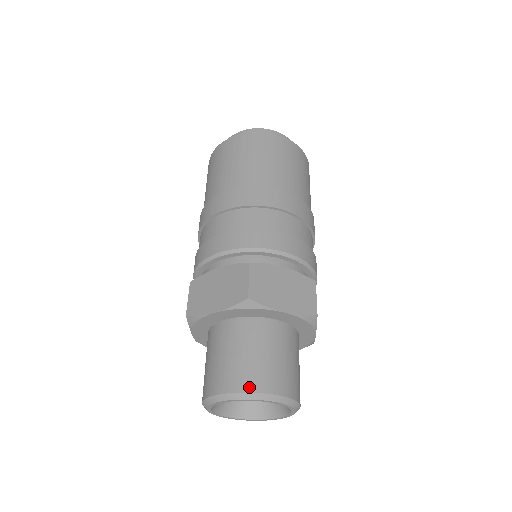
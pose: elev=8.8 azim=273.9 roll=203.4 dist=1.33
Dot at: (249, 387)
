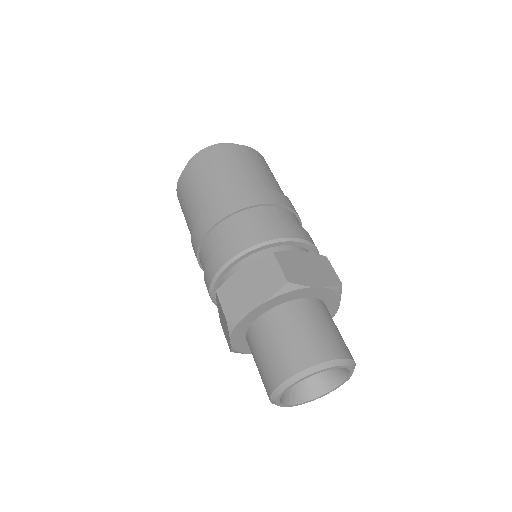
Dot at: (275, 383)
